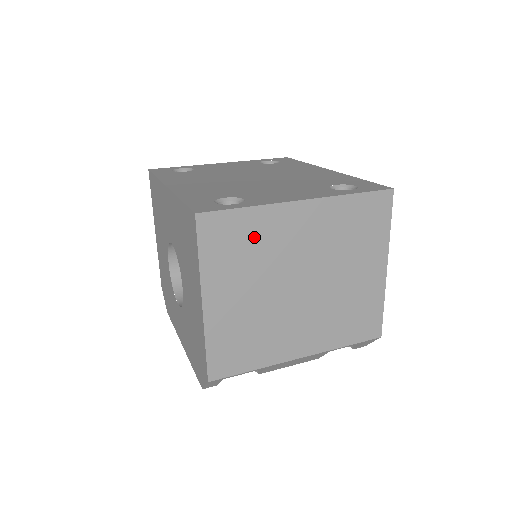
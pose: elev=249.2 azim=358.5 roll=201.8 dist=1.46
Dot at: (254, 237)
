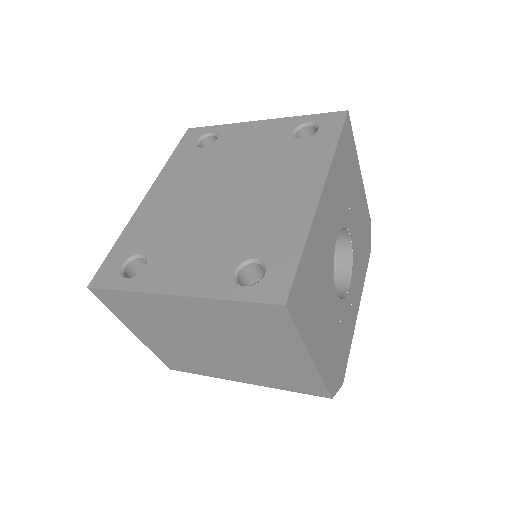
Dot at: (146, 309)
